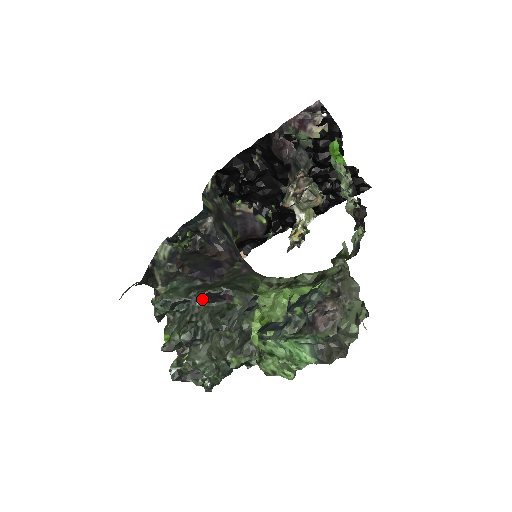
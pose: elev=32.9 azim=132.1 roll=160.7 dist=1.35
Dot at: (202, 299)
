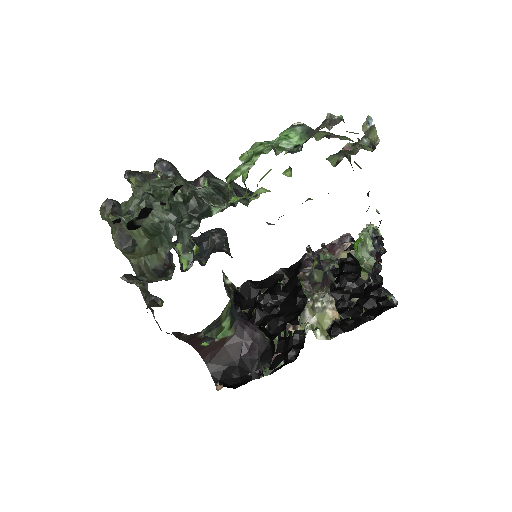
Dot at: occluded
